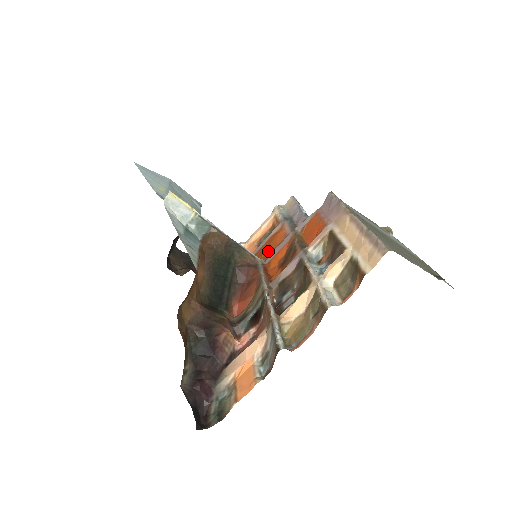
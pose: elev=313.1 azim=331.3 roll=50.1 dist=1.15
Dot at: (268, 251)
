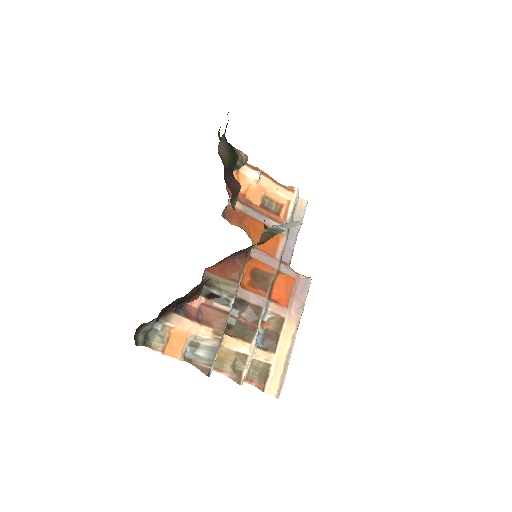
Dot at: occluded
